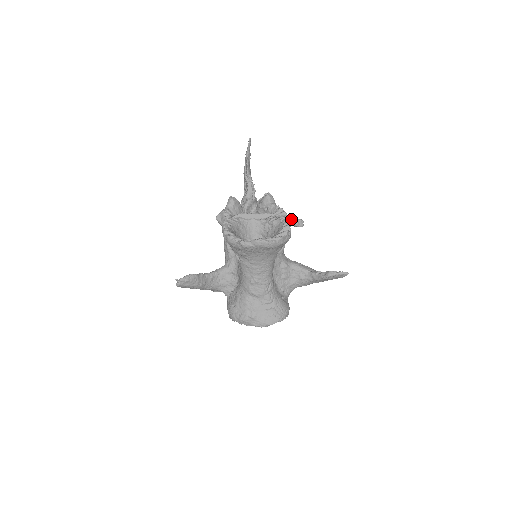
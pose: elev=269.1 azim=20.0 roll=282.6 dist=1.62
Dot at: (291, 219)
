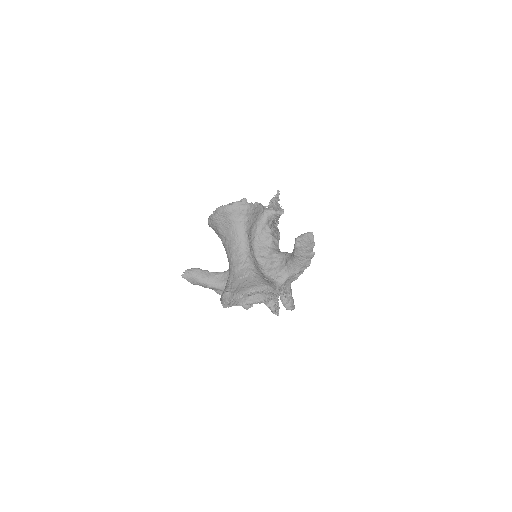
Dot at: (270, 208)
